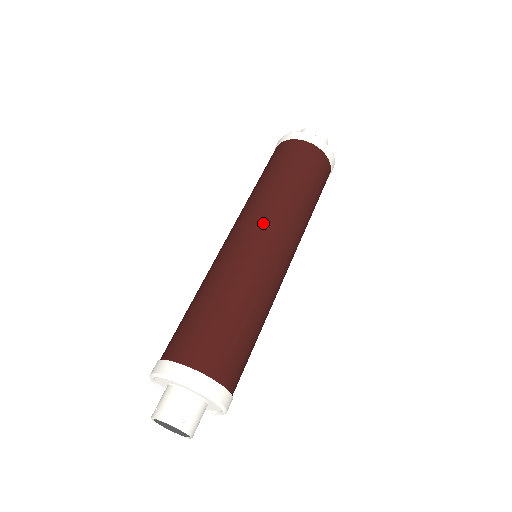
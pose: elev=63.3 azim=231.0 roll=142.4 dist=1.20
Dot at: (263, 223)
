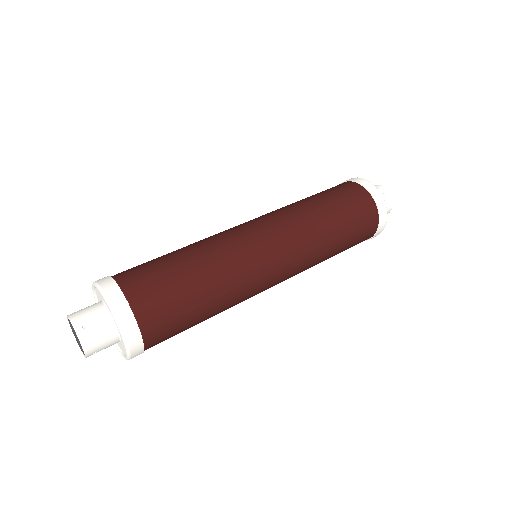
Dot at: (269, 221)
